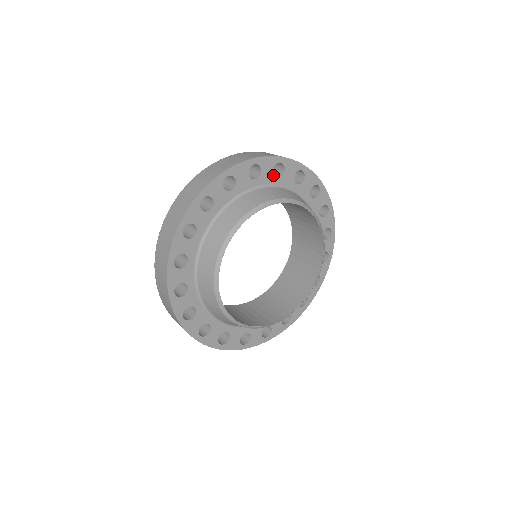
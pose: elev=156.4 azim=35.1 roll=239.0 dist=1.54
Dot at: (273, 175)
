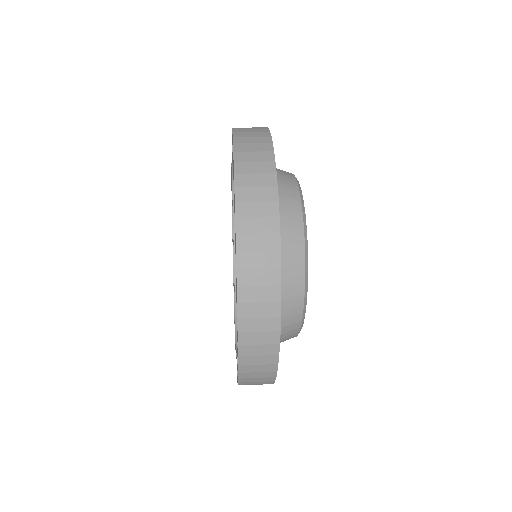
Dot at: occluded
